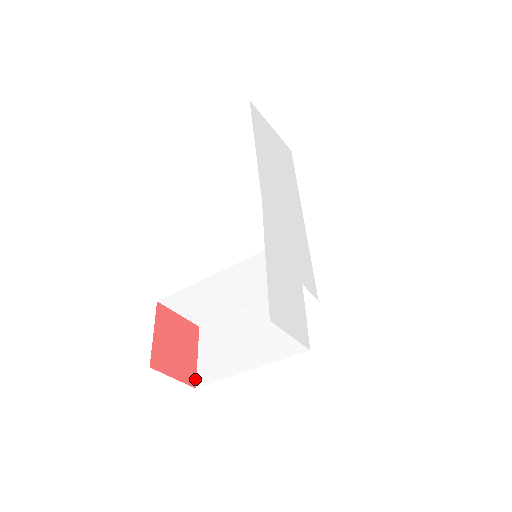
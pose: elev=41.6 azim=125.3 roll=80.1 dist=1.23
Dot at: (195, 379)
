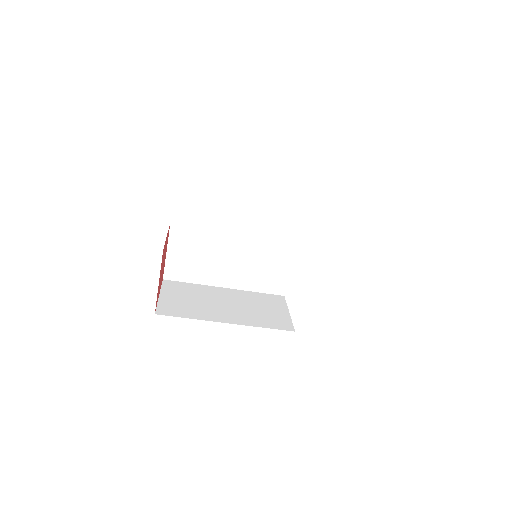
Dot at: (156, 307)
